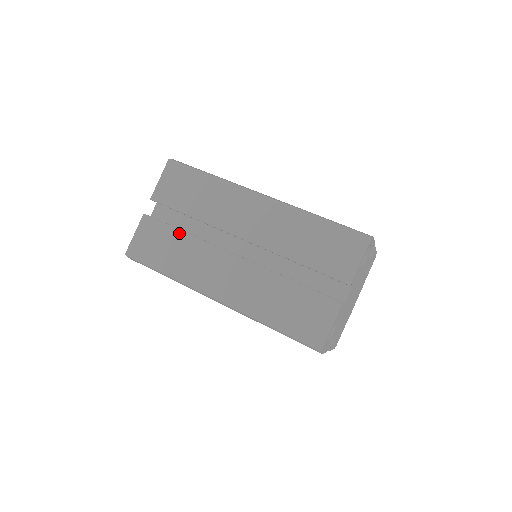
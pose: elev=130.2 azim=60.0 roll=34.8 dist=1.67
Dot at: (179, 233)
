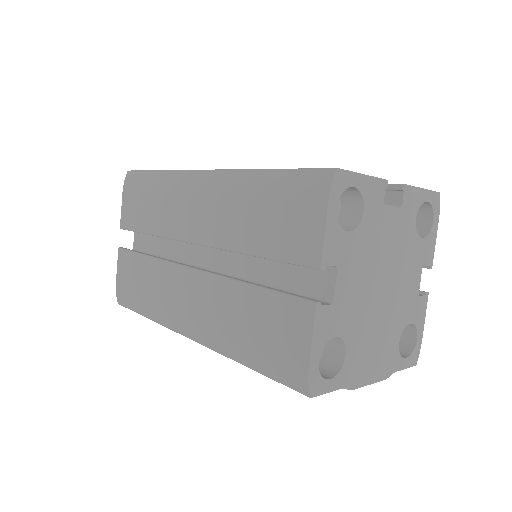
Dot at: occluded
